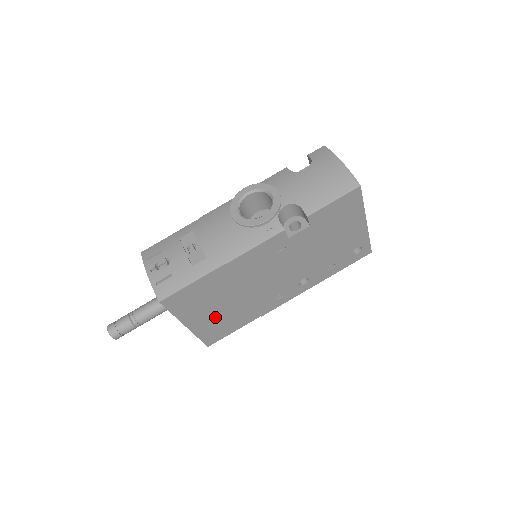
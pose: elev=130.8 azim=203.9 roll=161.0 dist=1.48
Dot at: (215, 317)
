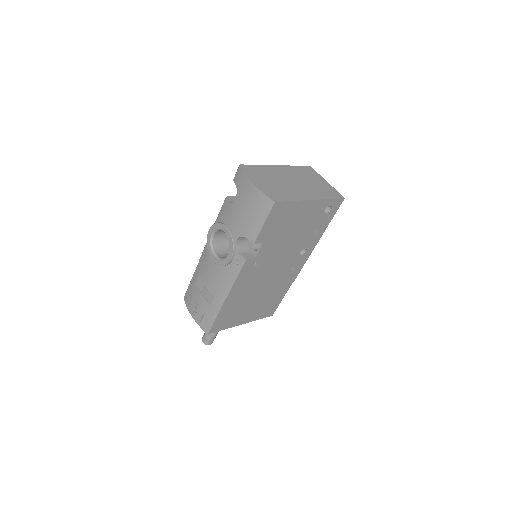
Dot at: (257, 308)
